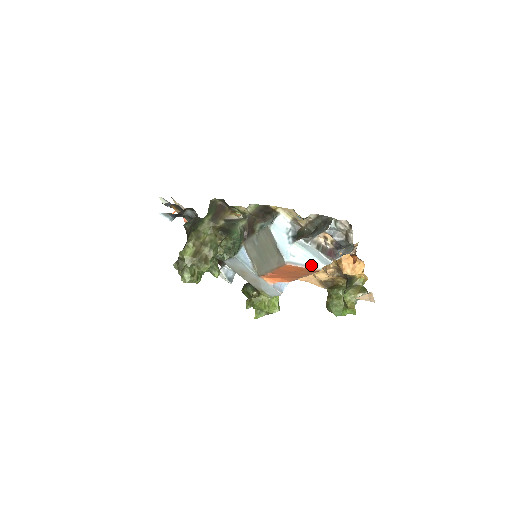
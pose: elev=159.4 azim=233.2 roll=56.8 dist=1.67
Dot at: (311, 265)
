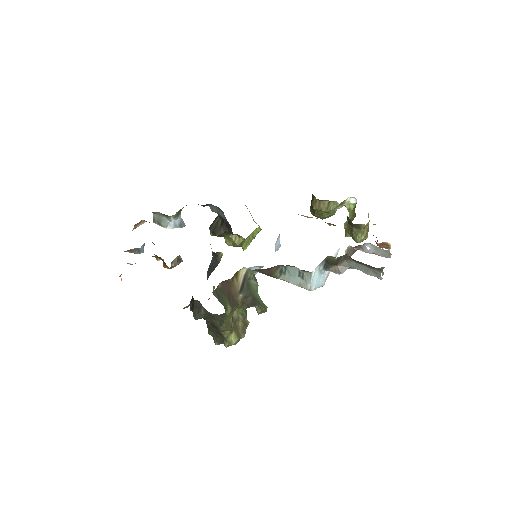
Dot at: occluded
